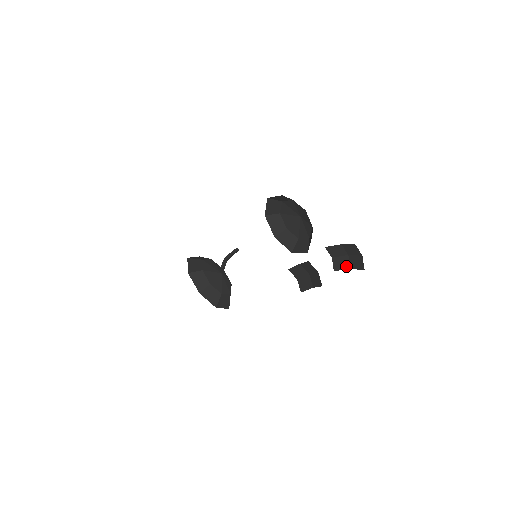
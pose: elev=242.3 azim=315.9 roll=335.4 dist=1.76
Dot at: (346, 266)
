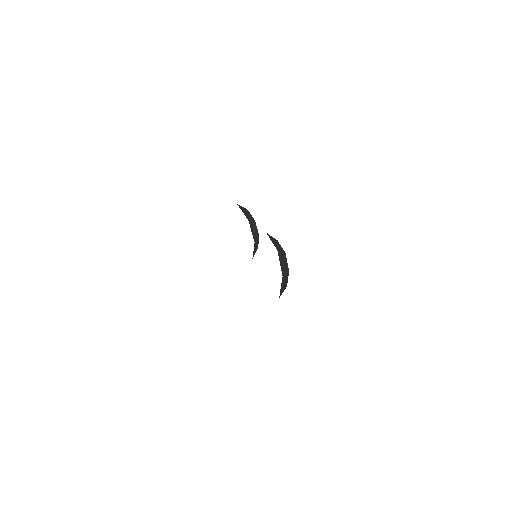
Dot at: occluded
